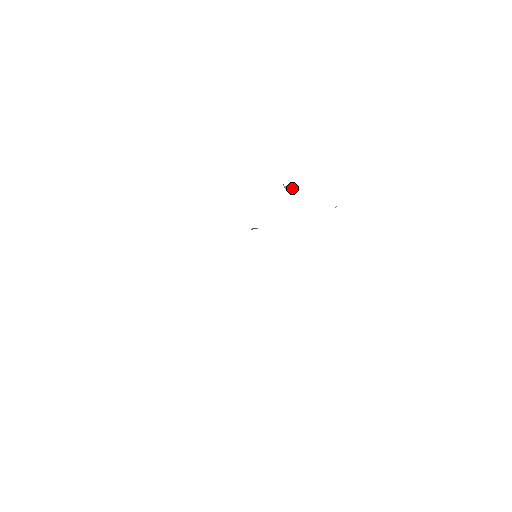
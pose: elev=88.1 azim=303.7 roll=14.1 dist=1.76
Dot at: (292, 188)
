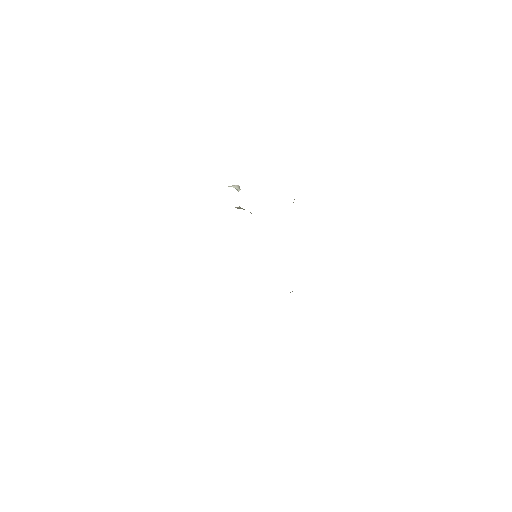
Dot at: (238, 191)
